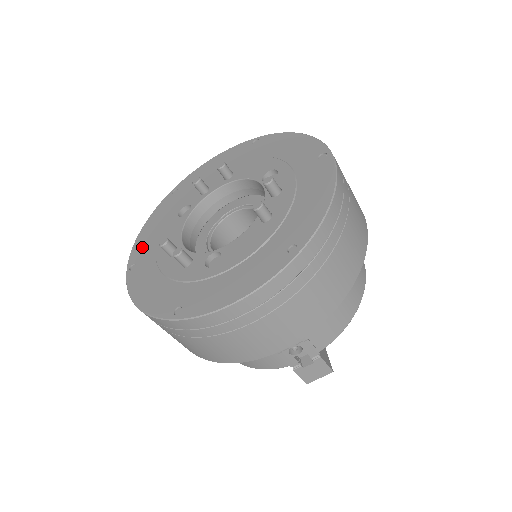
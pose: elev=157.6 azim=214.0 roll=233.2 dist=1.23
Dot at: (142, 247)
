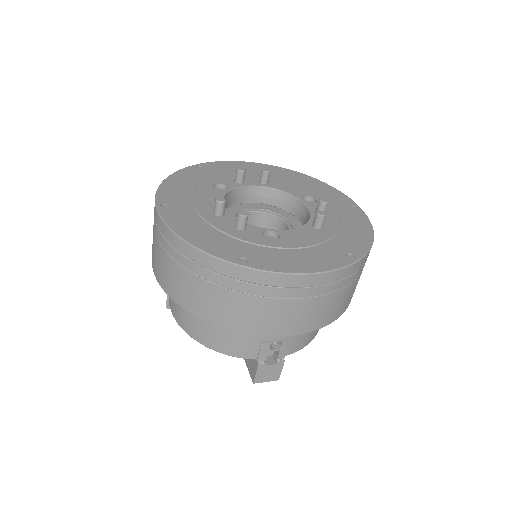
Dot at: (172, 194)
